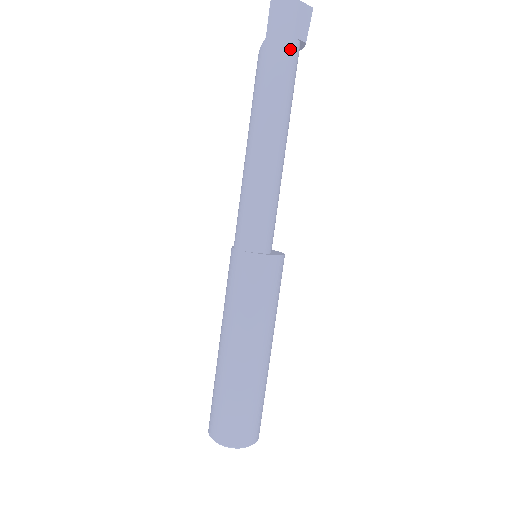
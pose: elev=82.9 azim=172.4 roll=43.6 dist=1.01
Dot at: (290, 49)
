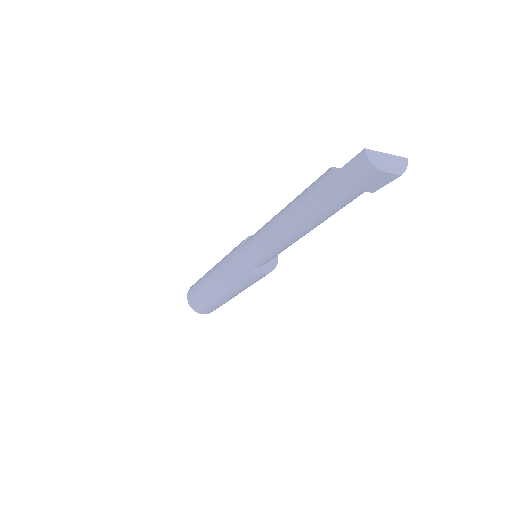
Dot at: (349, 195)
